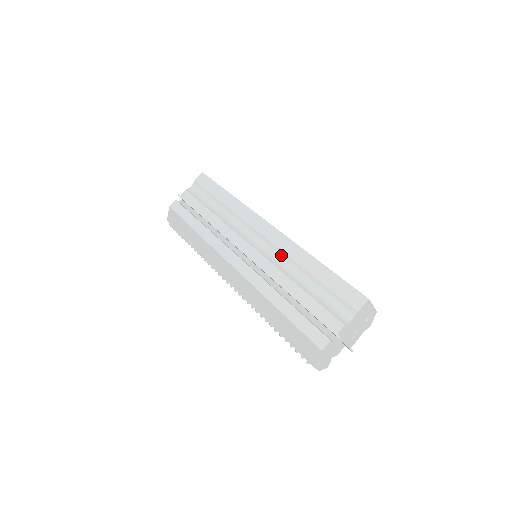
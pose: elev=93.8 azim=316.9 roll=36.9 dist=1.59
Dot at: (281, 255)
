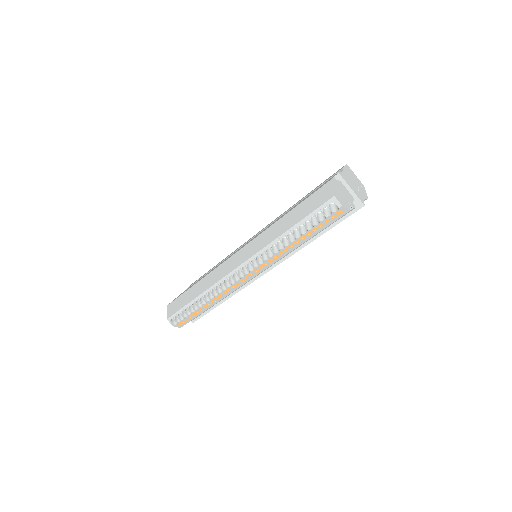
Dot at: occluded
